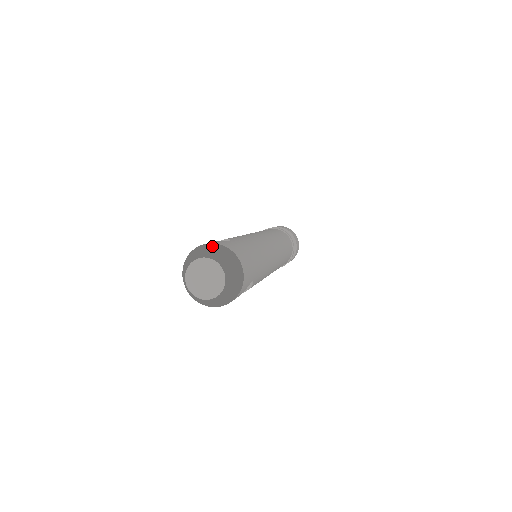
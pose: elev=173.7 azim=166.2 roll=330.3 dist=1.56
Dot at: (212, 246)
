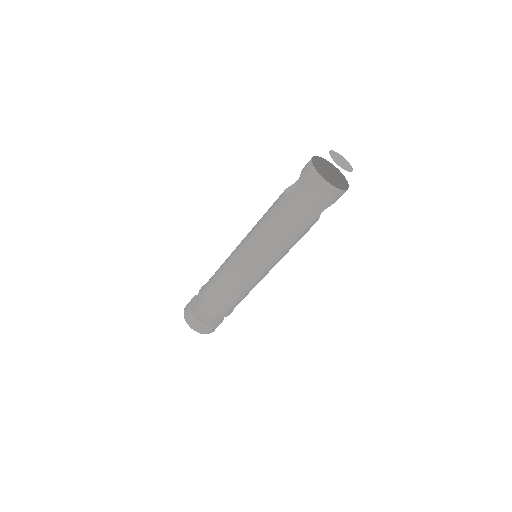
Dot at: occluded
